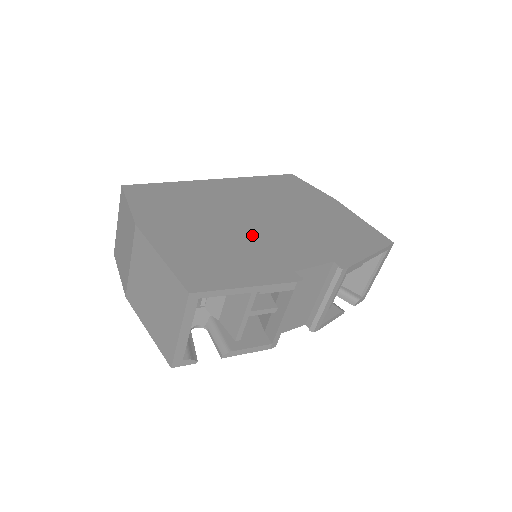
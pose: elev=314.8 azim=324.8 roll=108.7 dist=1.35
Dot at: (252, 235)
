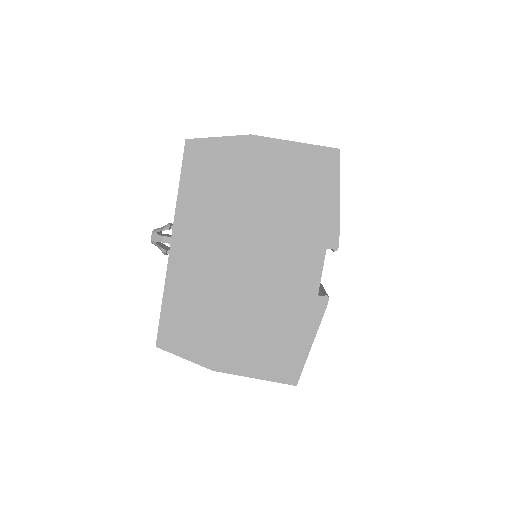
Dot at: (263, 291)
